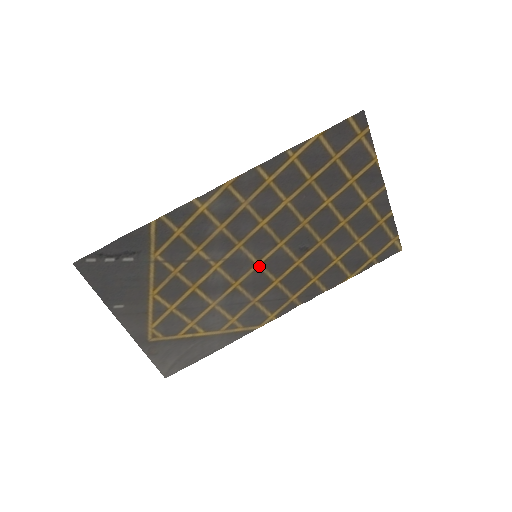
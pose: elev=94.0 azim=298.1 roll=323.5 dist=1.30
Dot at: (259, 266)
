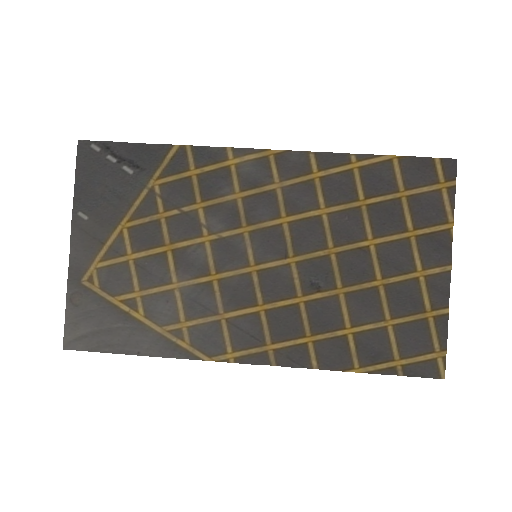
Dot at: (253, 272)
